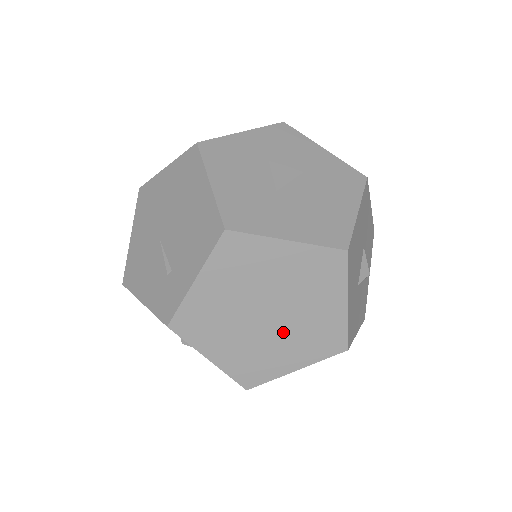
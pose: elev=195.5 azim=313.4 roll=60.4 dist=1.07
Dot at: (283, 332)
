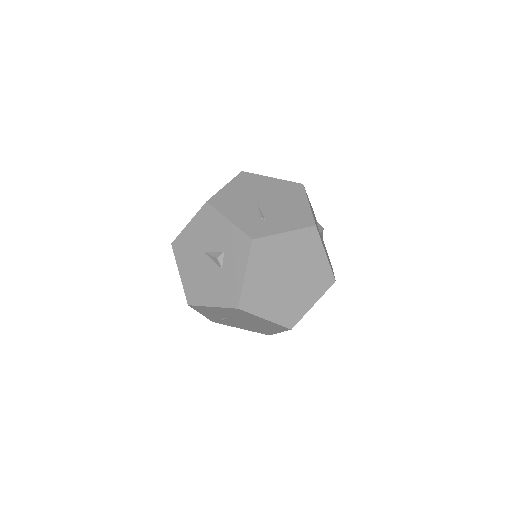
Dot at: (283, 293)
